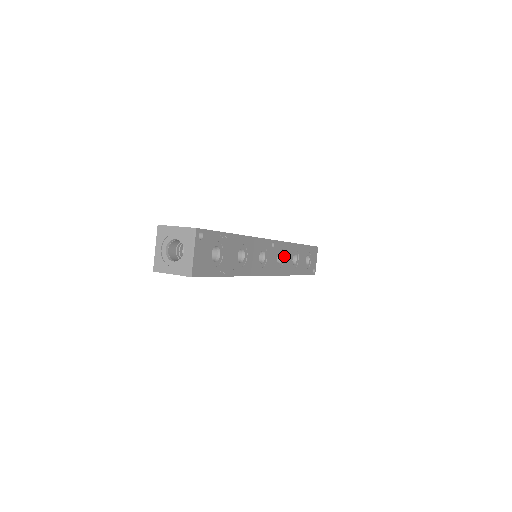
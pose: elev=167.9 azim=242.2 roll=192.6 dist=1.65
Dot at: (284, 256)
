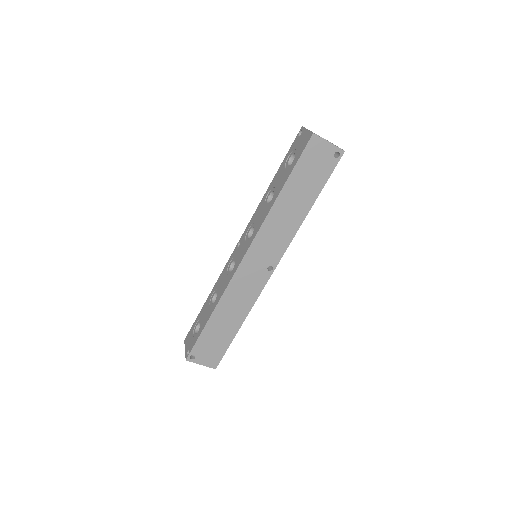
Dot at: occluded
